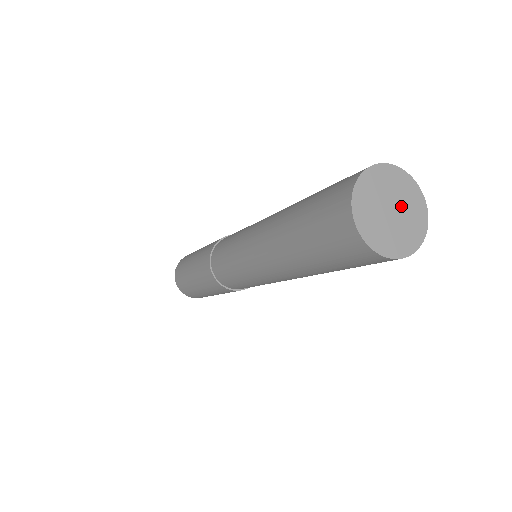
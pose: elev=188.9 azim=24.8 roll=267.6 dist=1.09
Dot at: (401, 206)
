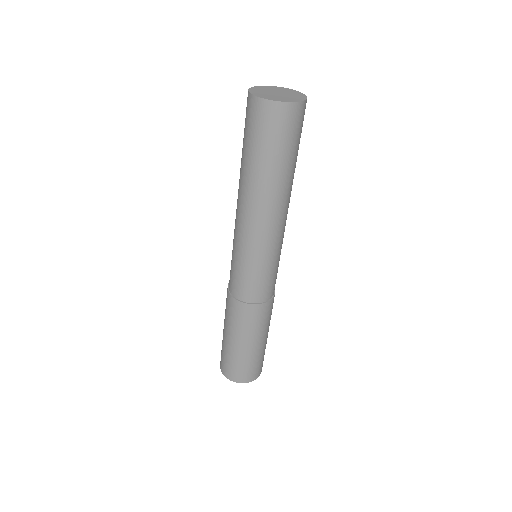
Dot at: (284, 93)
